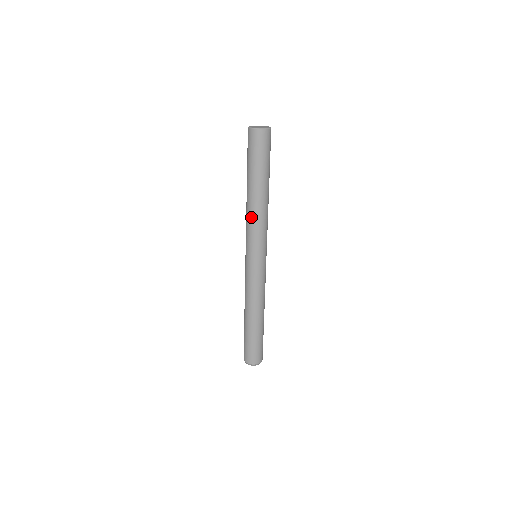
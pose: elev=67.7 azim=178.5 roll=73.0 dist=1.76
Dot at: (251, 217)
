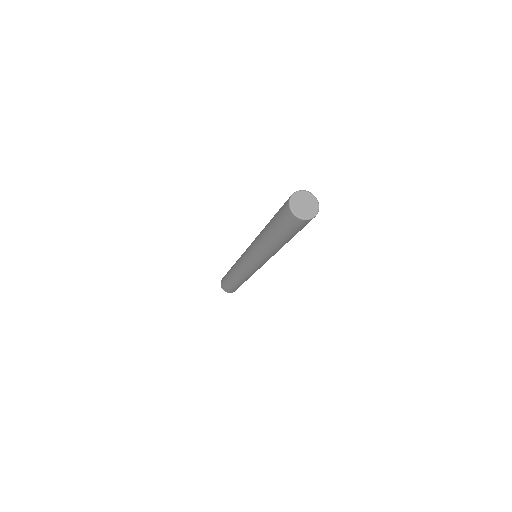
Dot at: (265, 253)
